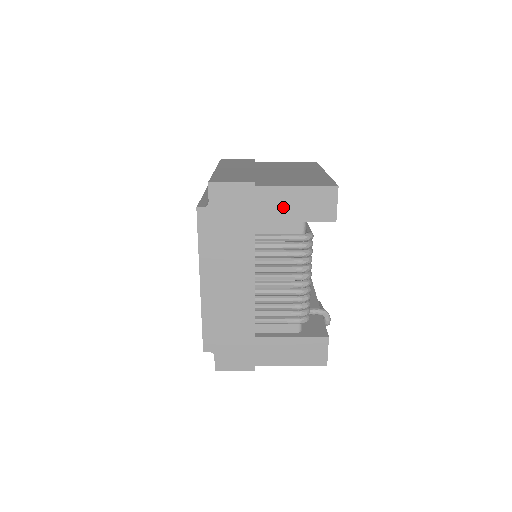
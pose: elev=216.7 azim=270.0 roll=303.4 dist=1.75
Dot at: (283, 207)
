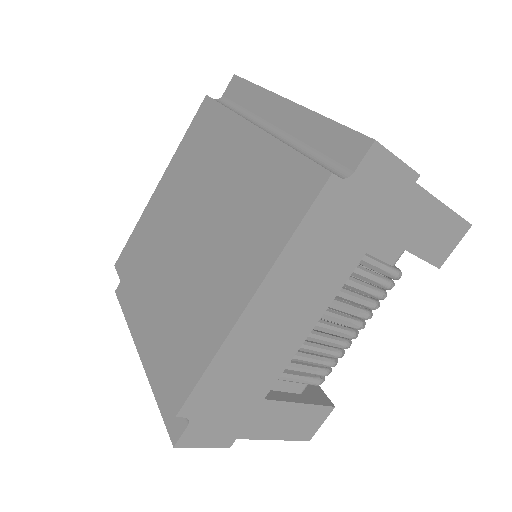
Dot at: (414, 226)
